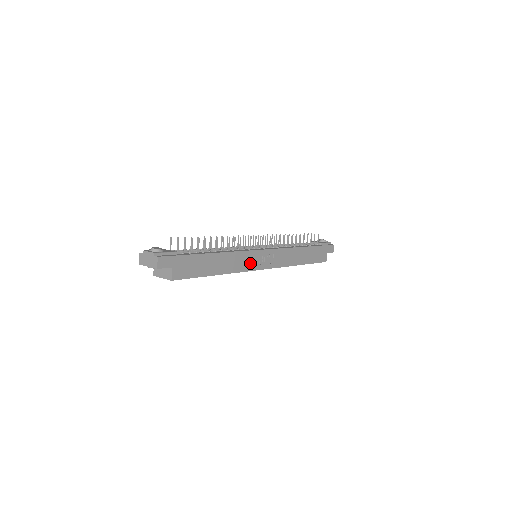
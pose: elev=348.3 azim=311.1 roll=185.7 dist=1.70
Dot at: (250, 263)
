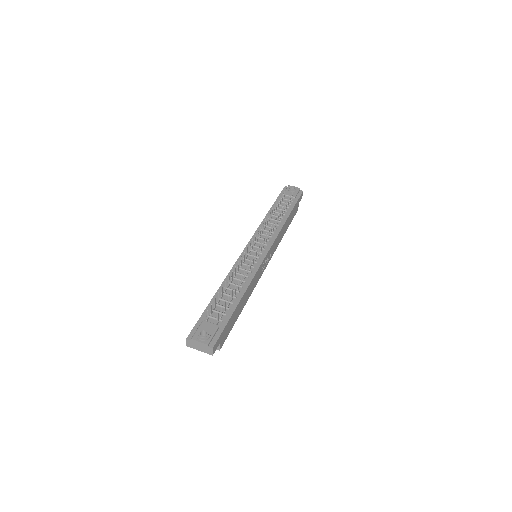
Dot at: (259, 275)
